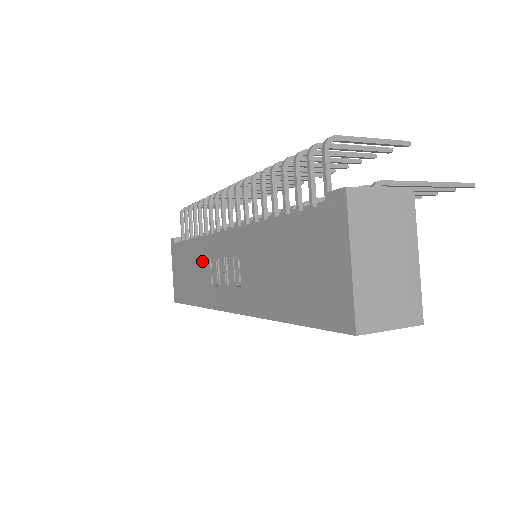
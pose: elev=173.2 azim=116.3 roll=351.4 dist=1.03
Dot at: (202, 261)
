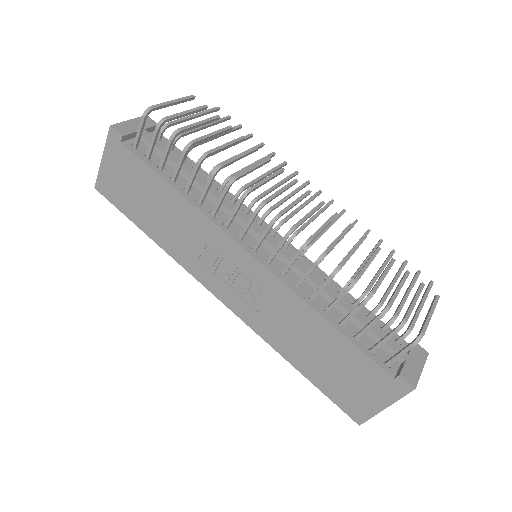
Dot at: (189, 228)
